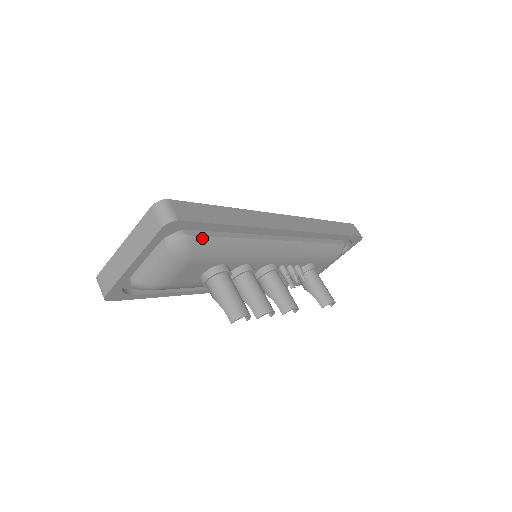
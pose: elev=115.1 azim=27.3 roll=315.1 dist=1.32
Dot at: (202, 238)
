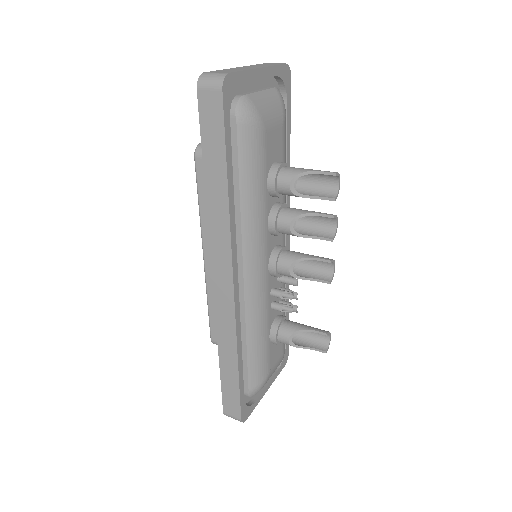
Dot at: occluded
